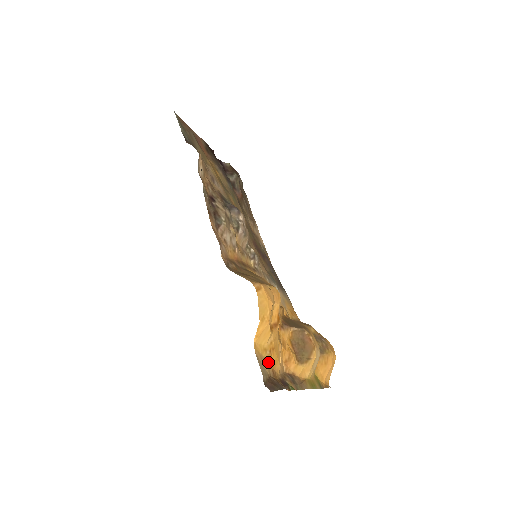
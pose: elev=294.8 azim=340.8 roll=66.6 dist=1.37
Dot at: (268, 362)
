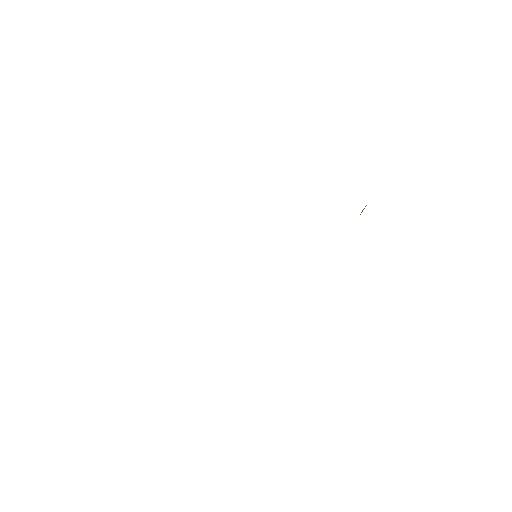
Dot at: occluded
